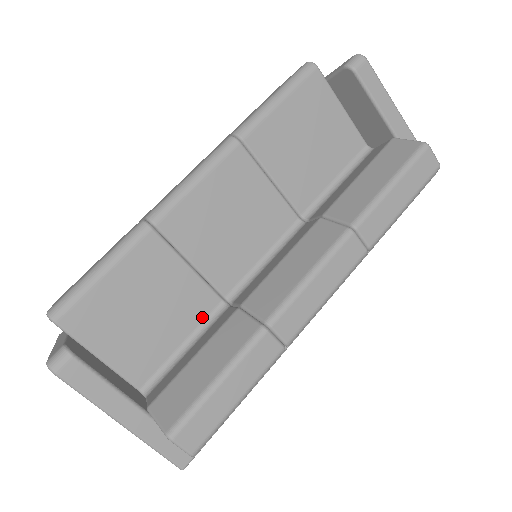
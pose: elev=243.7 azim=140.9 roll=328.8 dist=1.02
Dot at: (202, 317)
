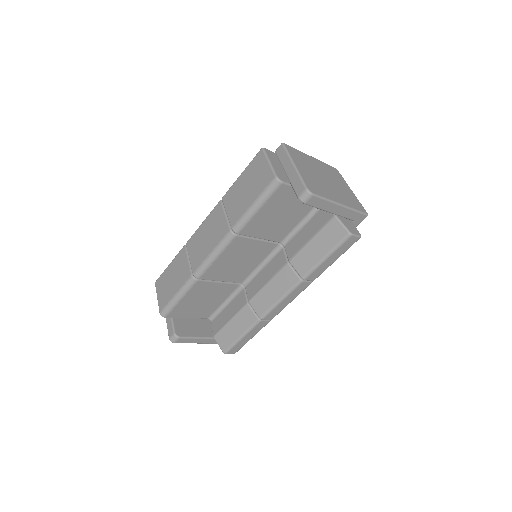
Dot at: (231, 292)
